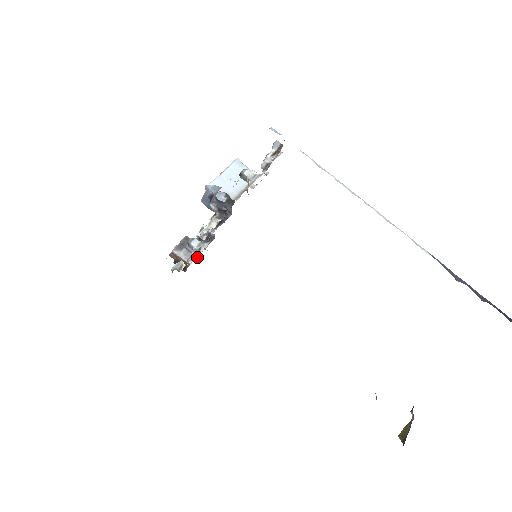
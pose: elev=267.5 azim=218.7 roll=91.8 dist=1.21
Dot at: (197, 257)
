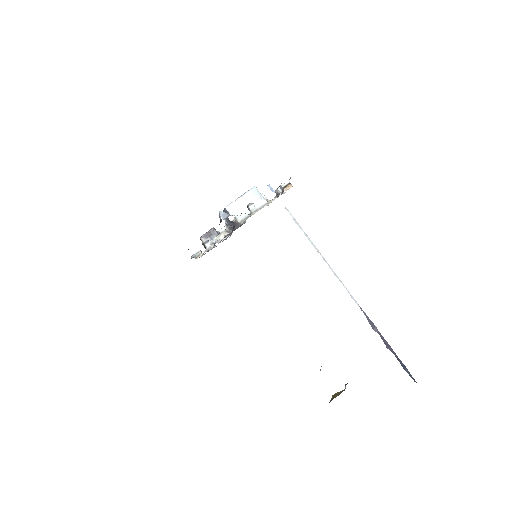
Dot at: (216, 246)
